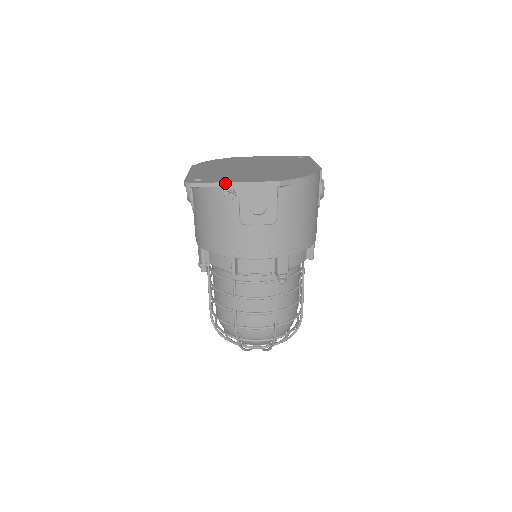
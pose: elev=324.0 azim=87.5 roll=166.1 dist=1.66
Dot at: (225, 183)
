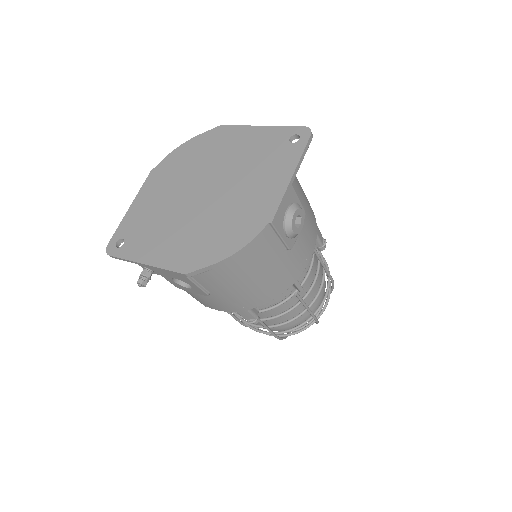
Dot at: (136, 262)
